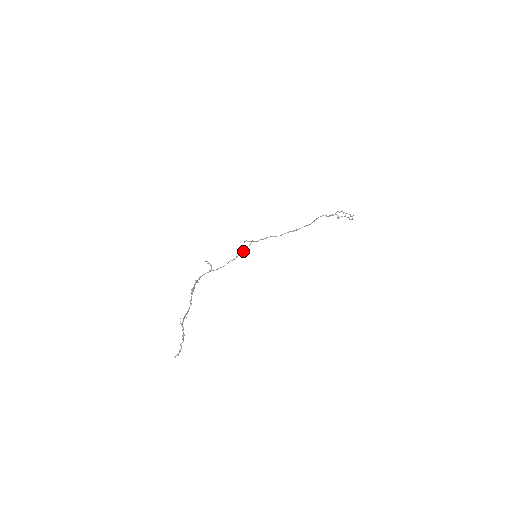
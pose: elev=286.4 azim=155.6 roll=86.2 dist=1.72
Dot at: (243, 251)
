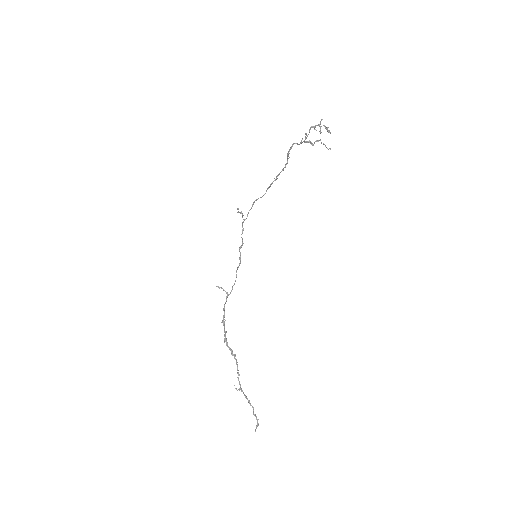
Dot at: (241, 247)
